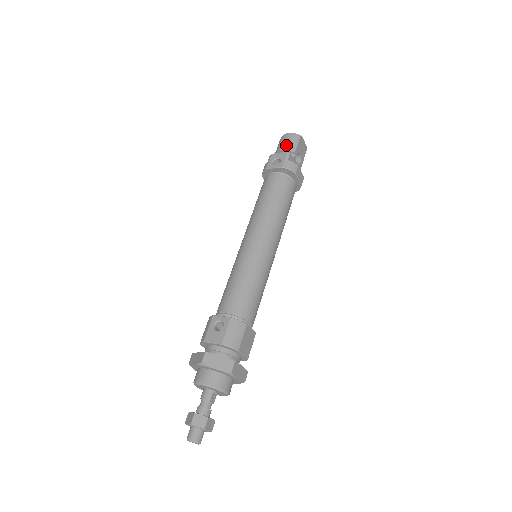
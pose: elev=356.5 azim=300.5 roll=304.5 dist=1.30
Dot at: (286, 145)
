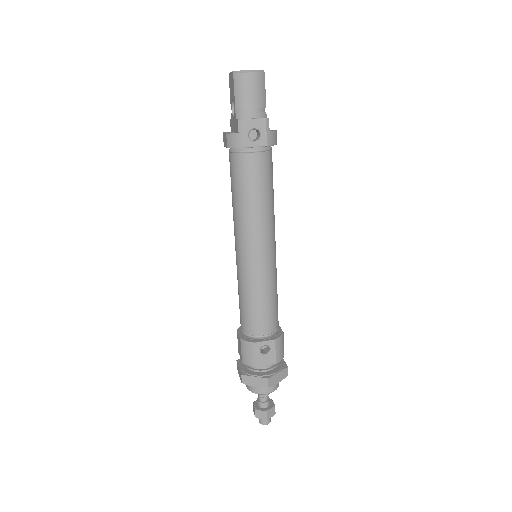
Dot at: (255, 99)
